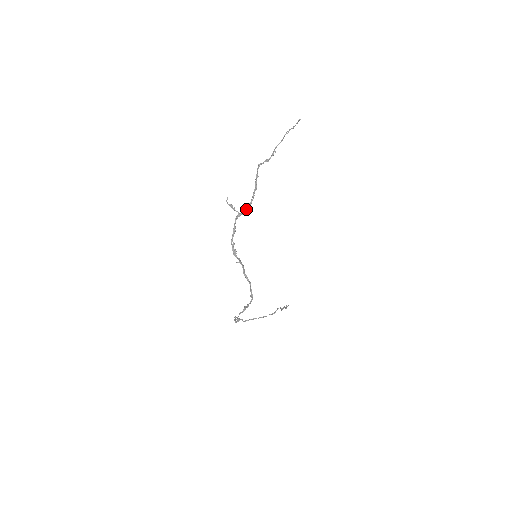
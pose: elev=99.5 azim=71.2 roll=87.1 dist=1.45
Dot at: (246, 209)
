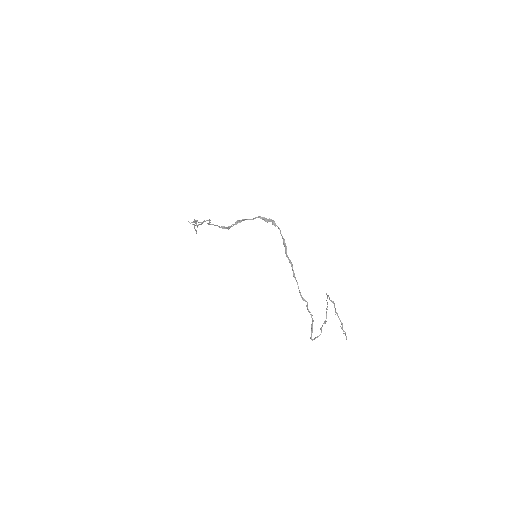
Dot at: (209, 221)
